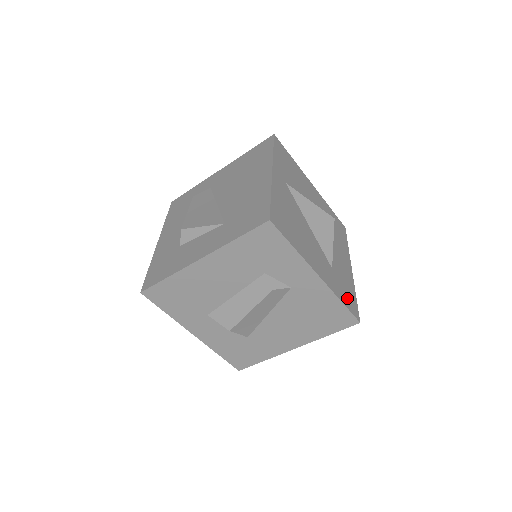
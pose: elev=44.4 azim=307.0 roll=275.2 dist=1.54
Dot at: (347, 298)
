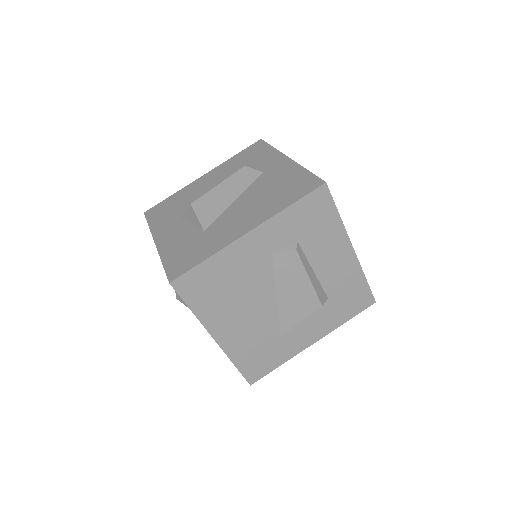
Dot at: occluded
